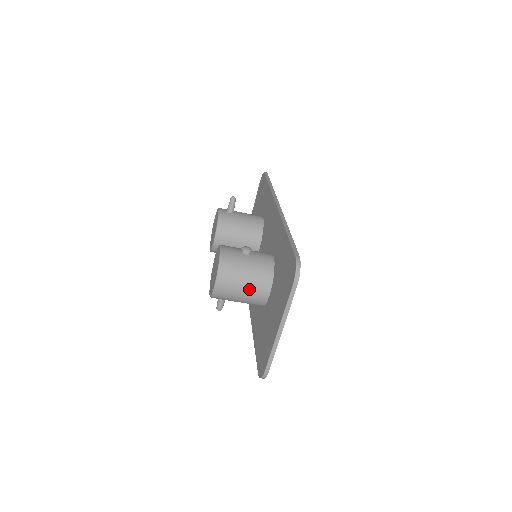
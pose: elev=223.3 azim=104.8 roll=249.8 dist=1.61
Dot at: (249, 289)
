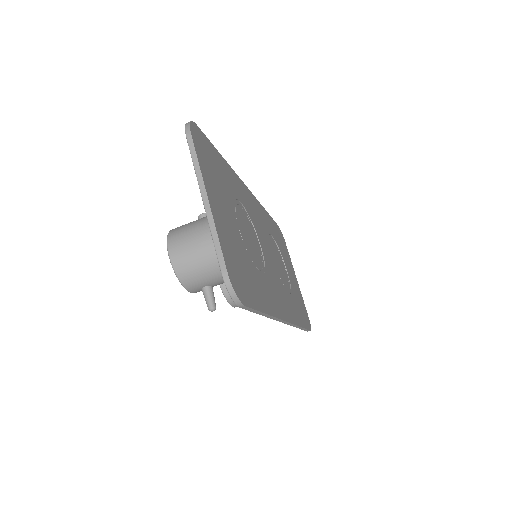
Dot at: (208, 237)
